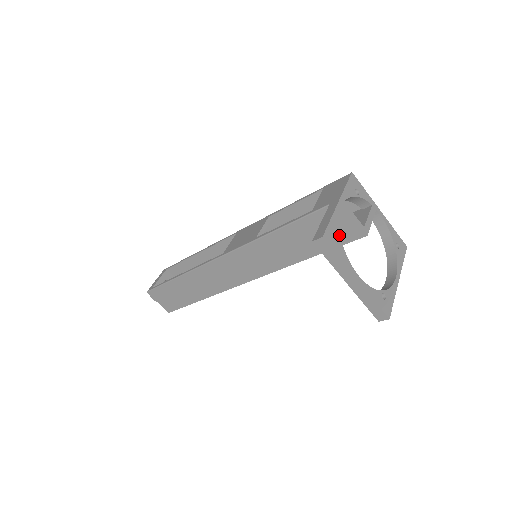
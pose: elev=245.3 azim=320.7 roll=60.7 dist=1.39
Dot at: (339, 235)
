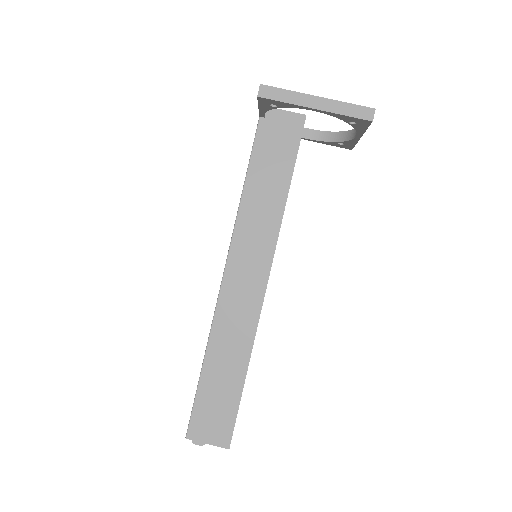
Dot at: occluded
